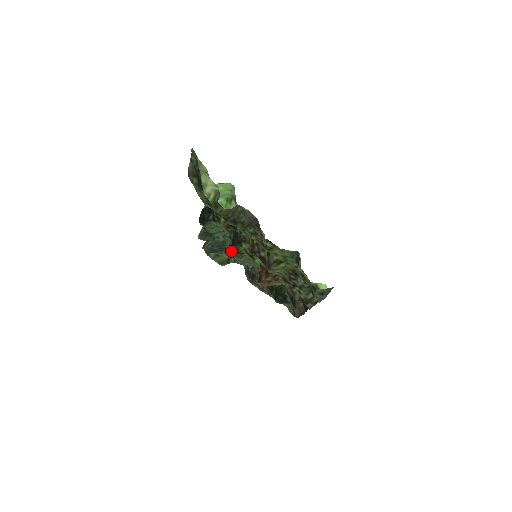
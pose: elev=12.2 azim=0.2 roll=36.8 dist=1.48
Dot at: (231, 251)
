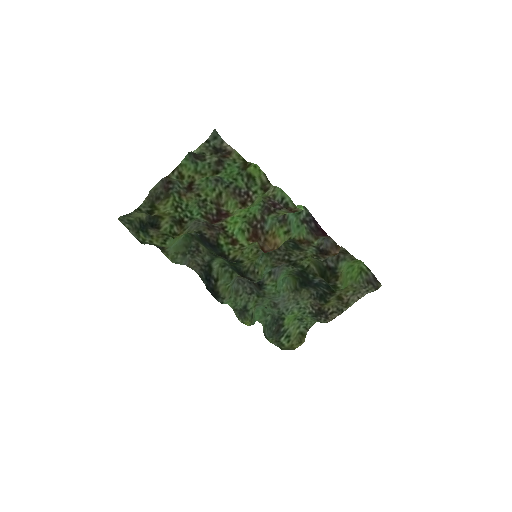
Dot at: (279, 311)
